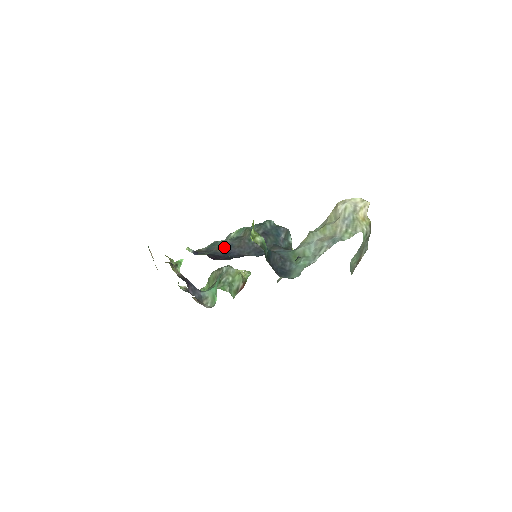
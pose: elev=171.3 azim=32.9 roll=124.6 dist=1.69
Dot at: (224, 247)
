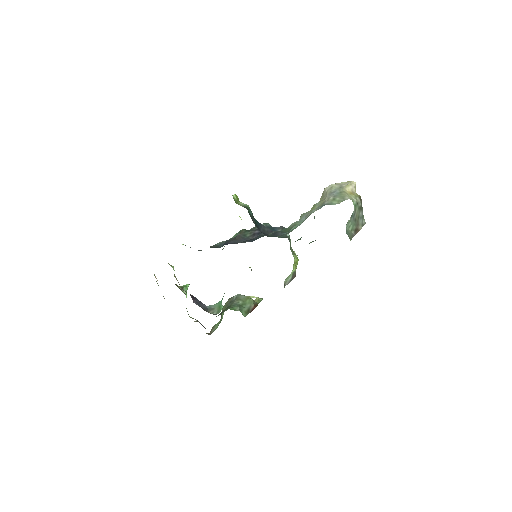
Dot at: (220, 245)
